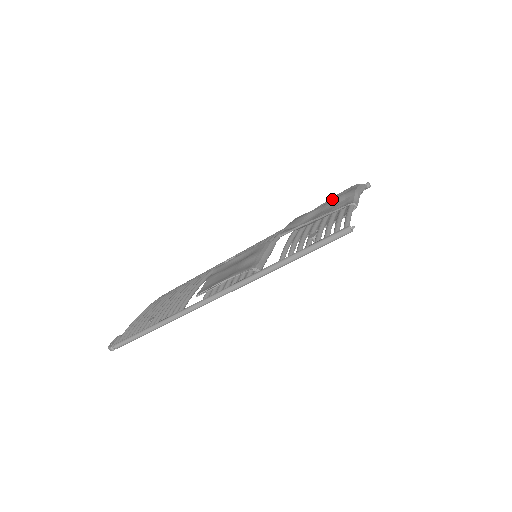
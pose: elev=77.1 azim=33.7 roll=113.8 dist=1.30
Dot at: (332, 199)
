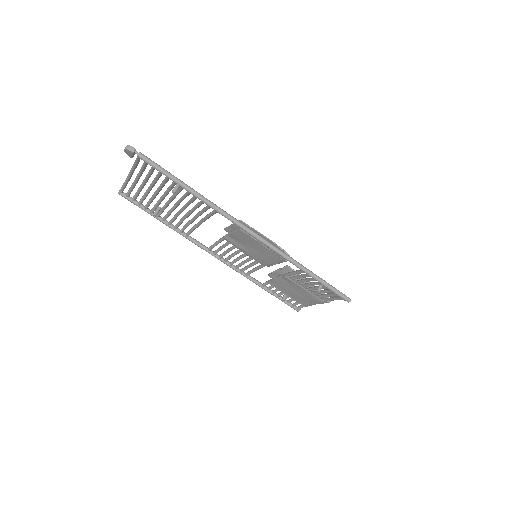
Dot at: occluded
